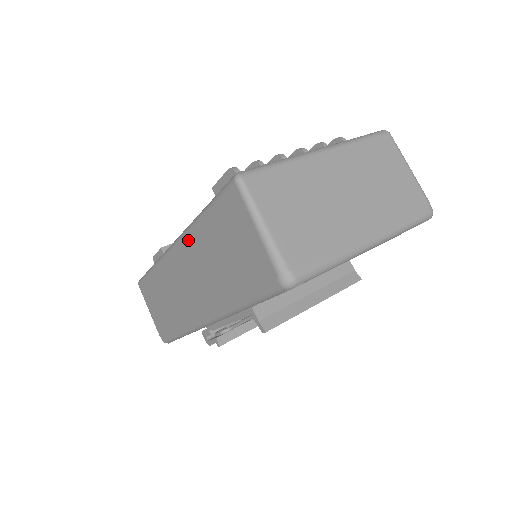
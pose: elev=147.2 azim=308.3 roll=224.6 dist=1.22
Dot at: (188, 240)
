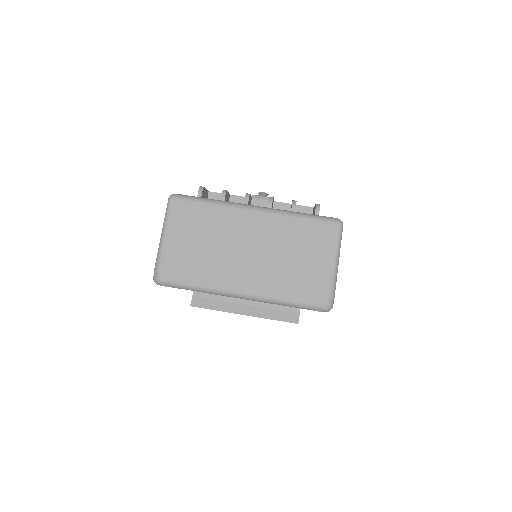
Dot at: occluded
